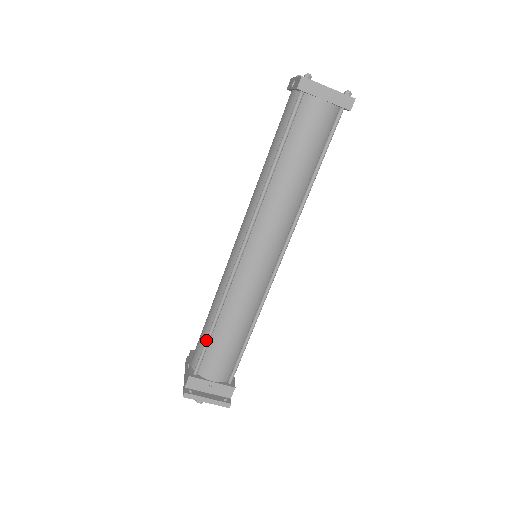
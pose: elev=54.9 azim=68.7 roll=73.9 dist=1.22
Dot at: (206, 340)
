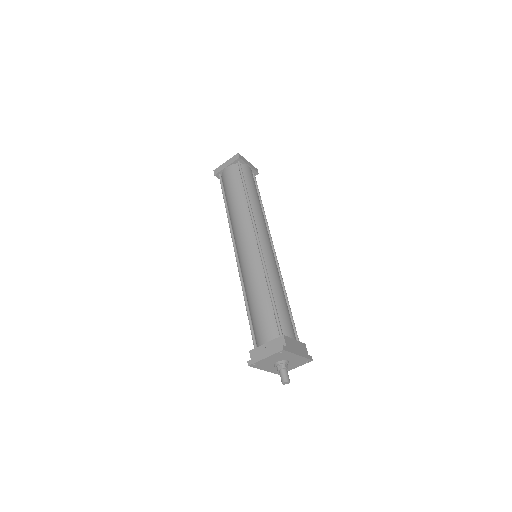
Dot at: (248, 319)
